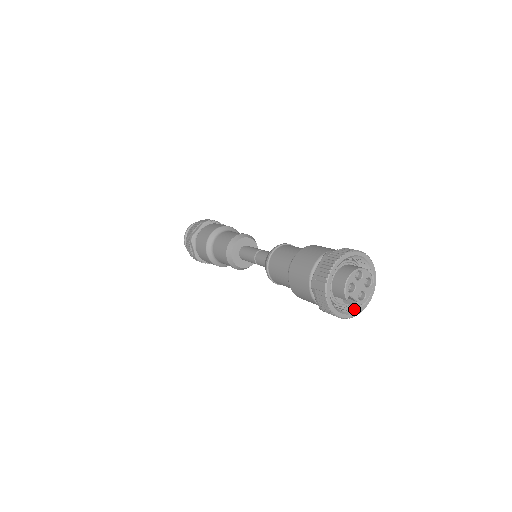
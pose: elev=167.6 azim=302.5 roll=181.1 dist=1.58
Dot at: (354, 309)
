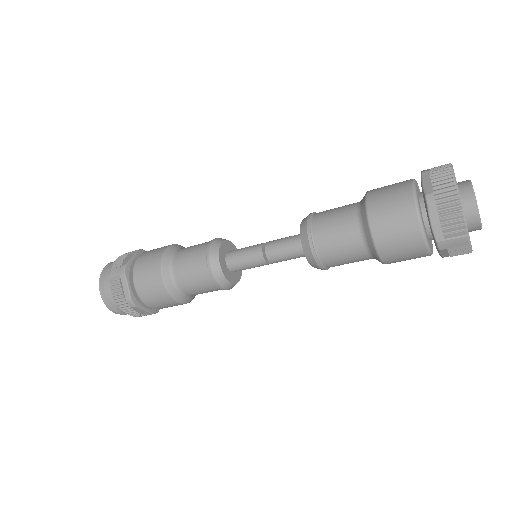
Dot at: occluded
